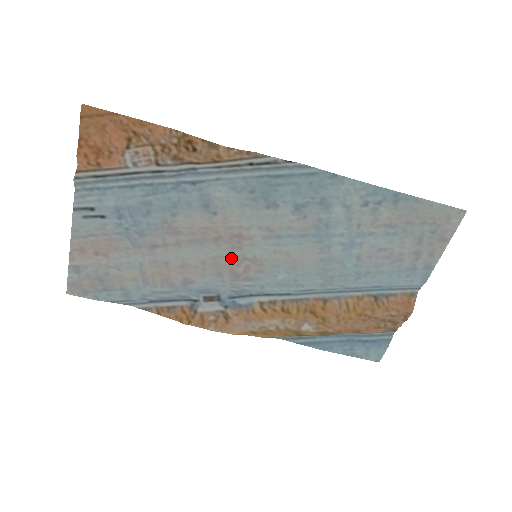
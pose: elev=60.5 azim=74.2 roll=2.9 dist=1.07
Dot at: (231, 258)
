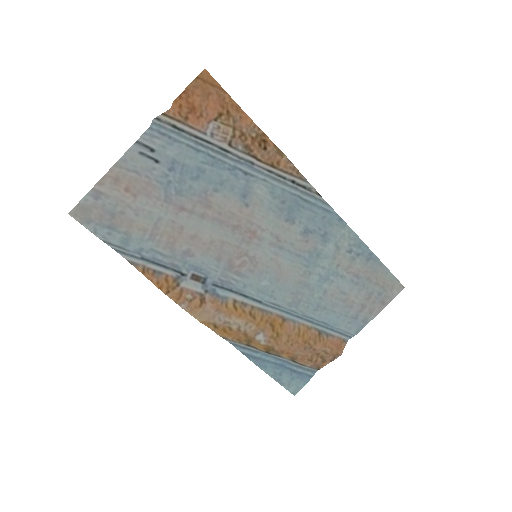
Dot at: (236, 249)
